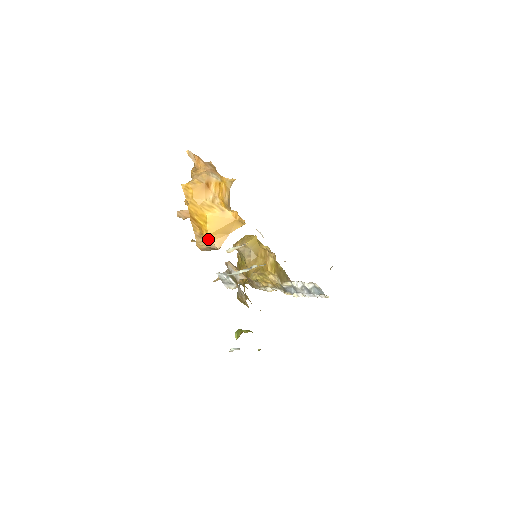
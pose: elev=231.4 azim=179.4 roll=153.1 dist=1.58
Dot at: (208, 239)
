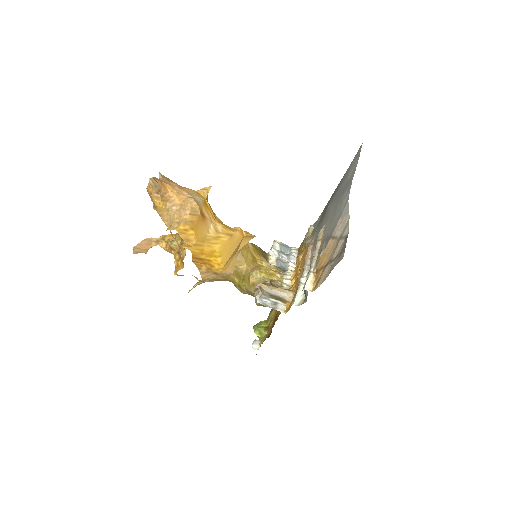
Dot at: (222, 271)
